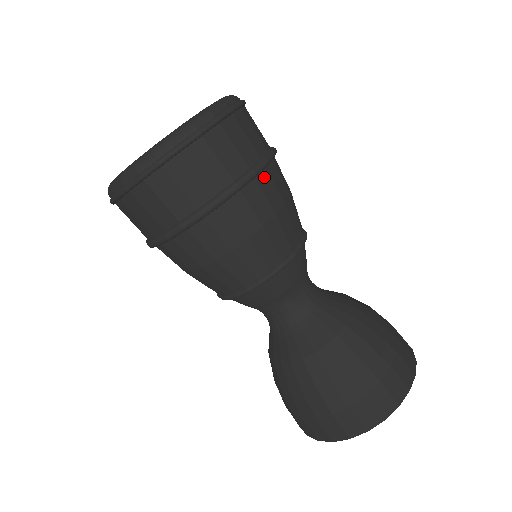
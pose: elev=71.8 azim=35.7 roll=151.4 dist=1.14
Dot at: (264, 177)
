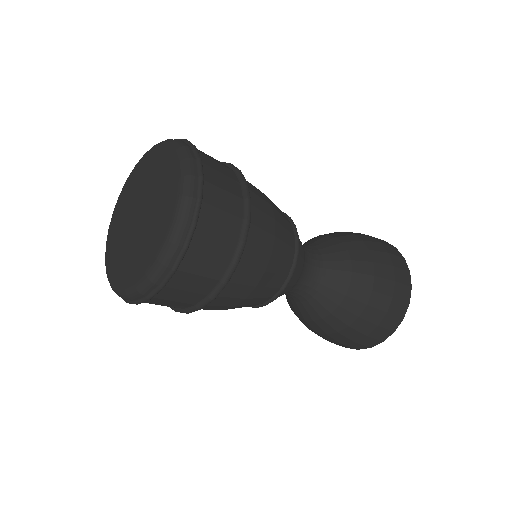
Dot at: (251, 233)
